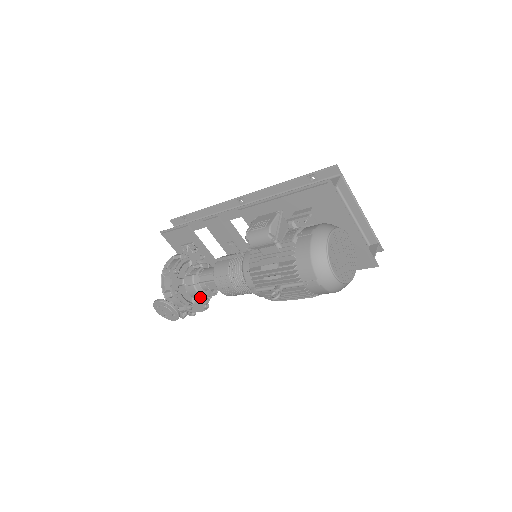
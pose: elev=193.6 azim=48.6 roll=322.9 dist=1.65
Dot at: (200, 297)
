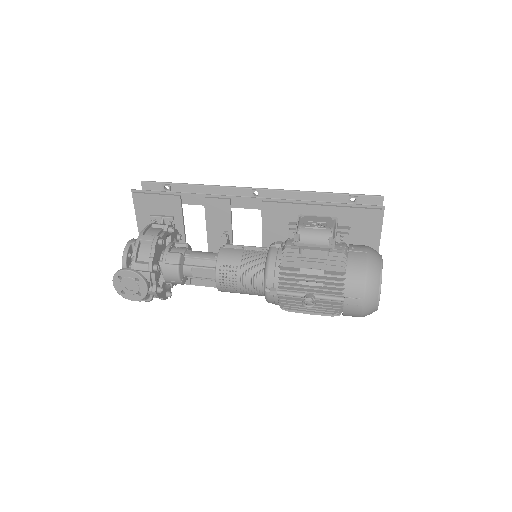
Dot at: (174, 281)
